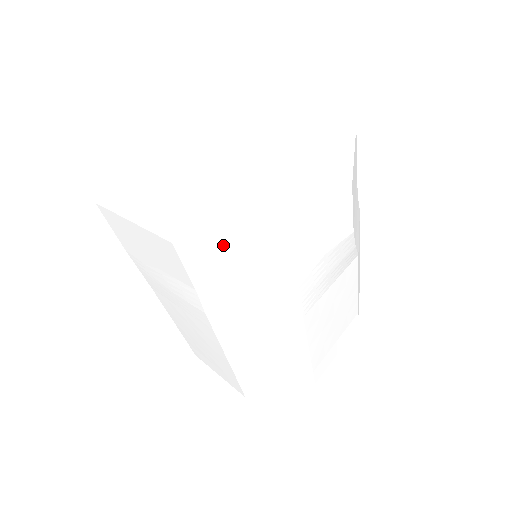
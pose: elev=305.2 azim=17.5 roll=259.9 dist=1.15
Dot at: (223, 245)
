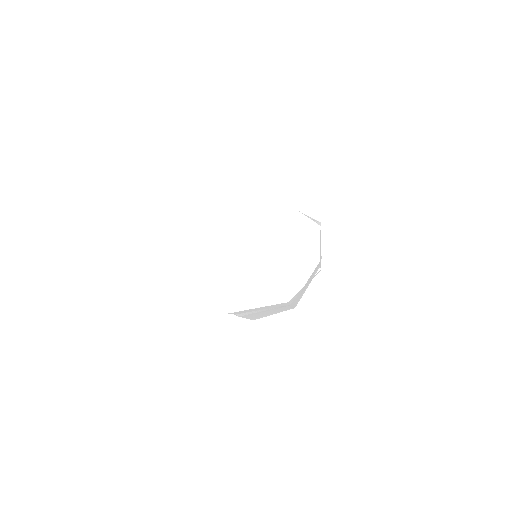
Dot at: occluded
